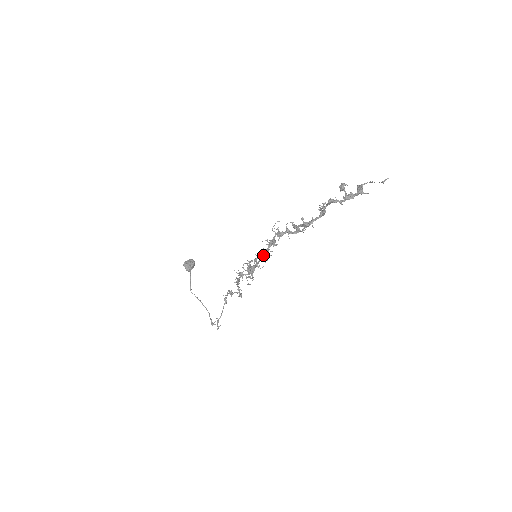
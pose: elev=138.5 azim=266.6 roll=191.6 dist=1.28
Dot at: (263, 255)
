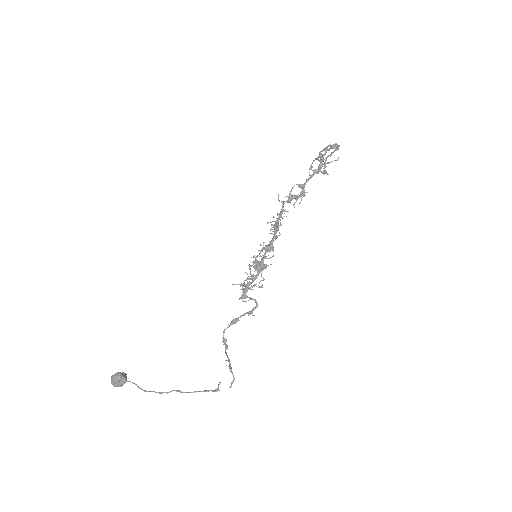
Dot at: (280, 224)
